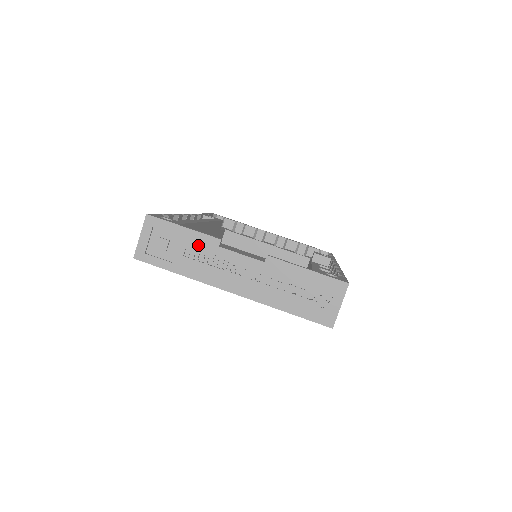
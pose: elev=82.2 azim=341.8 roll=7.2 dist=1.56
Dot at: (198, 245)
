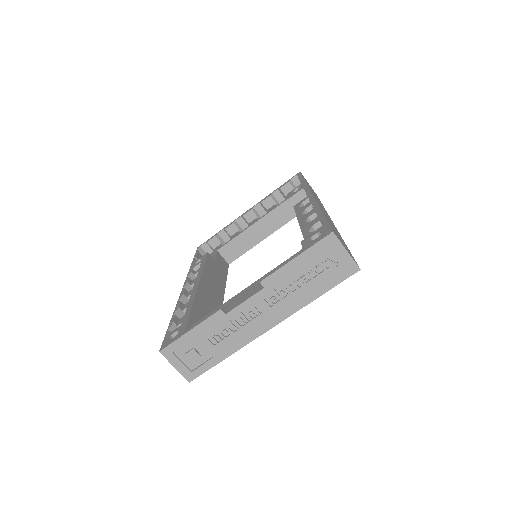
Dot at: (213, 329)
